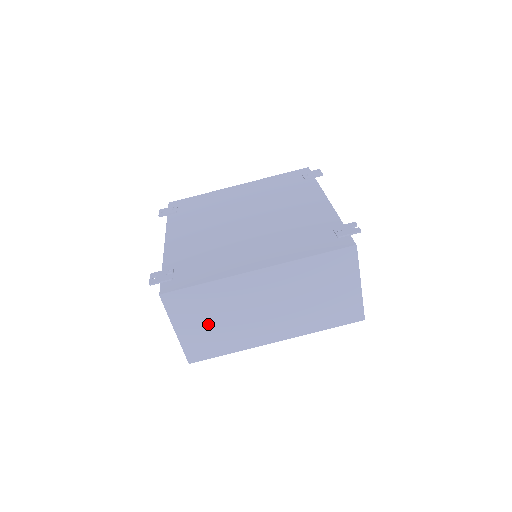
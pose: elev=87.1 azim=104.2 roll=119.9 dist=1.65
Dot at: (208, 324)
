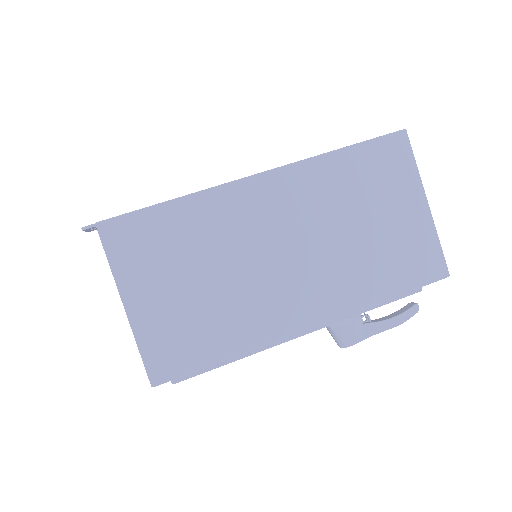
Dot at: (184, 288)
